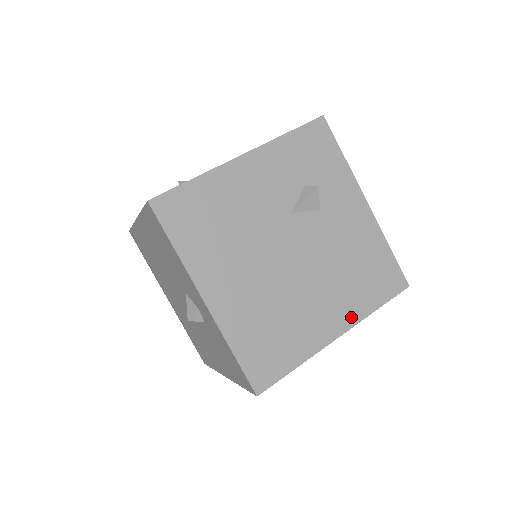
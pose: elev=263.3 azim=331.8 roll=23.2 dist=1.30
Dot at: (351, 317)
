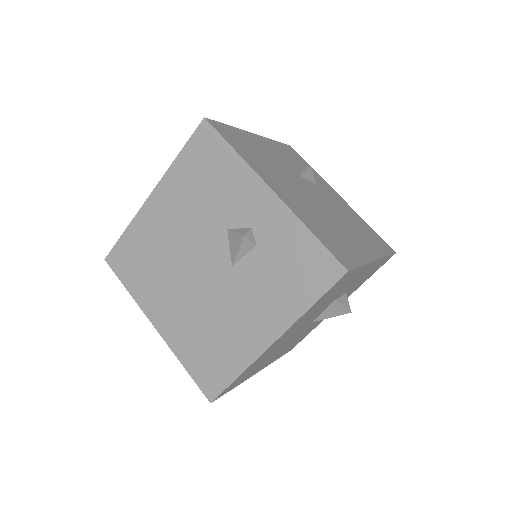
Dot at: (375, 252)
